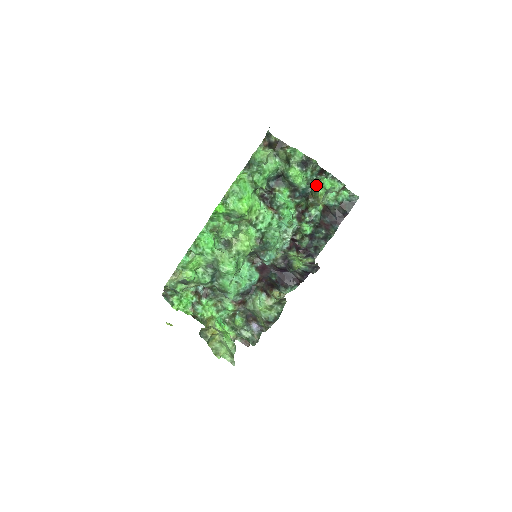
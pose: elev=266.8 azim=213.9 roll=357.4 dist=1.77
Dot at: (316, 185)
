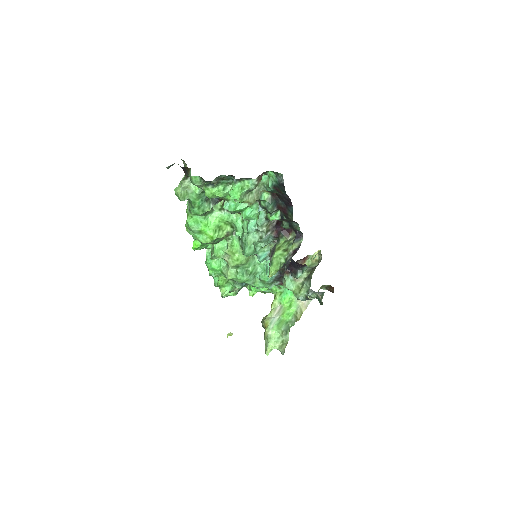
Dot at: occluded
